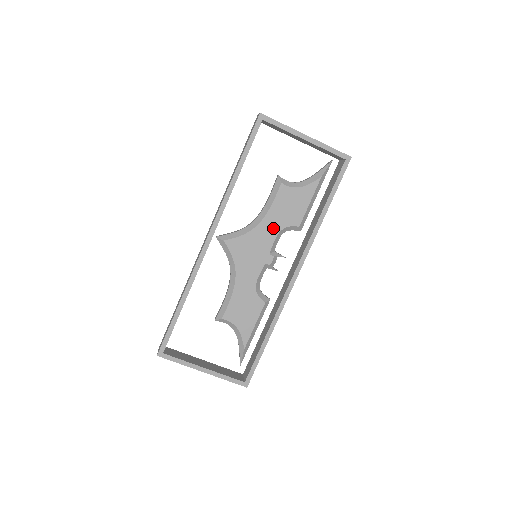
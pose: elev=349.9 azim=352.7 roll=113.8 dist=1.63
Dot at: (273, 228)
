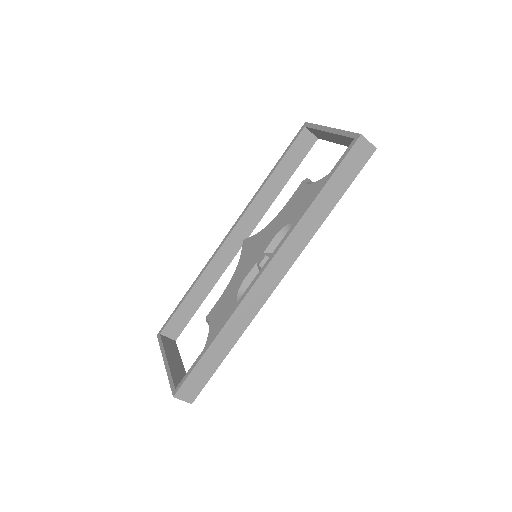
Dot at: (278, 226)
